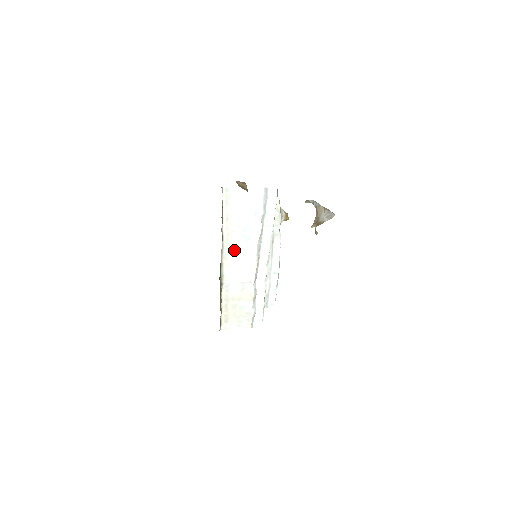
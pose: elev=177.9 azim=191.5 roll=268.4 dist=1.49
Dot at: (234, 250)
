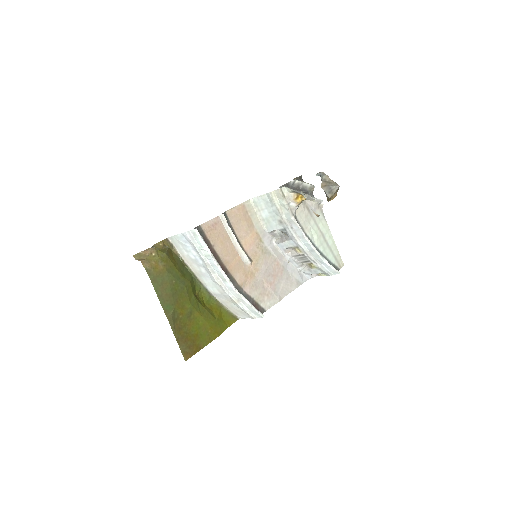
Dot at: (201, 274)
